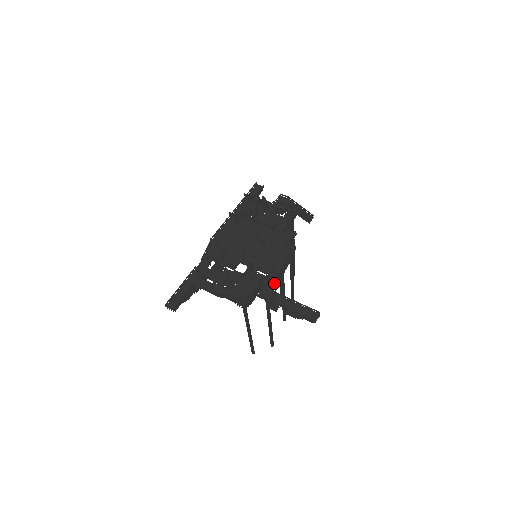
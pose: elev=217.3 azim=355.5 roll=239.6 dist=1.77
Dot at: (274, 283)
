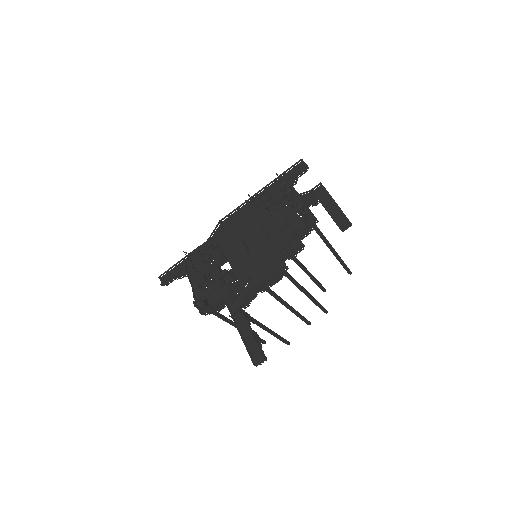
Dot at: (244, 300)
